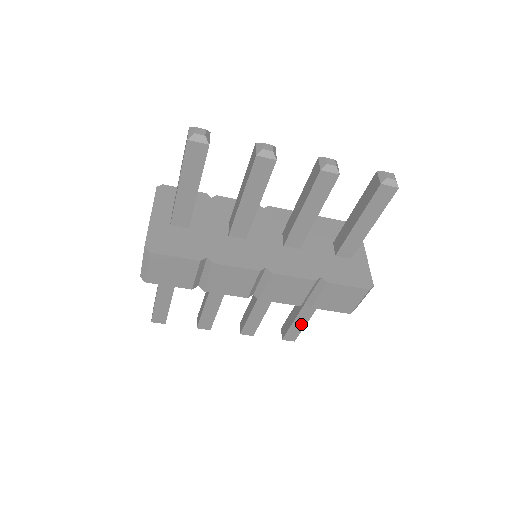
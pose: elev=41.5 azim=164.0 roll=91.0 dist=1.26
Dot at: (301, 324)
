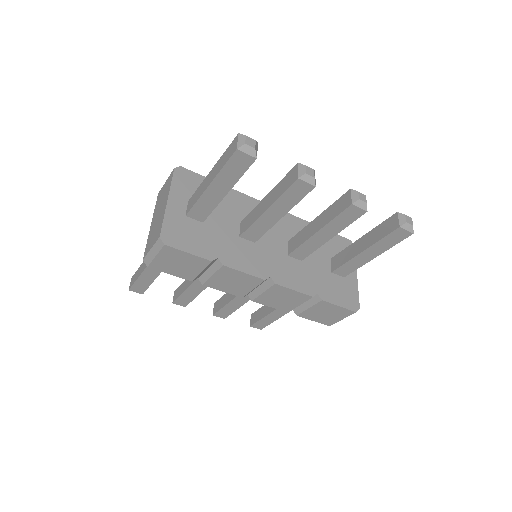
Dot at: (274, 318)
